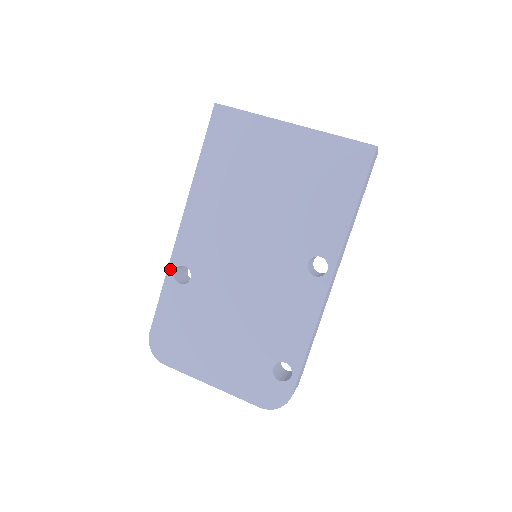
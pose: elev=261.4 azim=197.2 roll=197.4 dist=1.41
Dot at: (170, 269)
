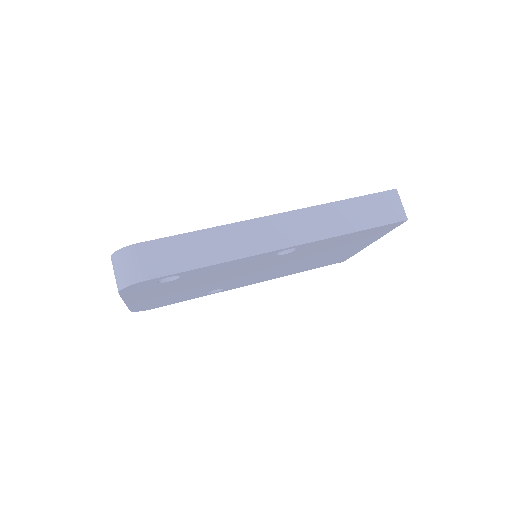
Dot at: occluded
